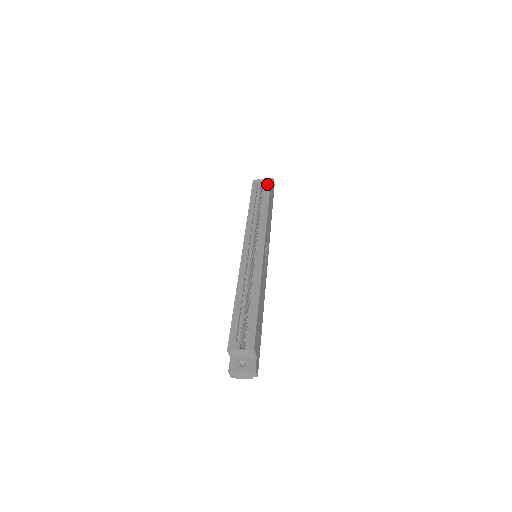
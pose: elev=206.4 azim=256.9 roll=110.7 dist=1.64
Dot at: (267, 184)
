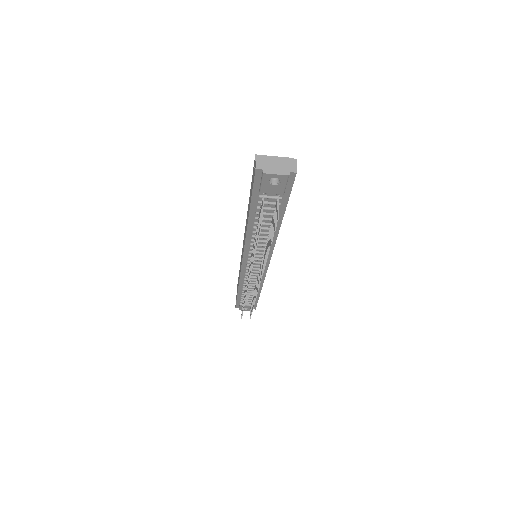
Dot at: occluded
